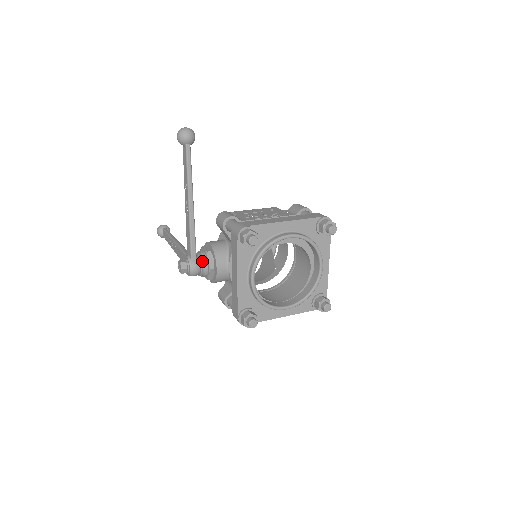
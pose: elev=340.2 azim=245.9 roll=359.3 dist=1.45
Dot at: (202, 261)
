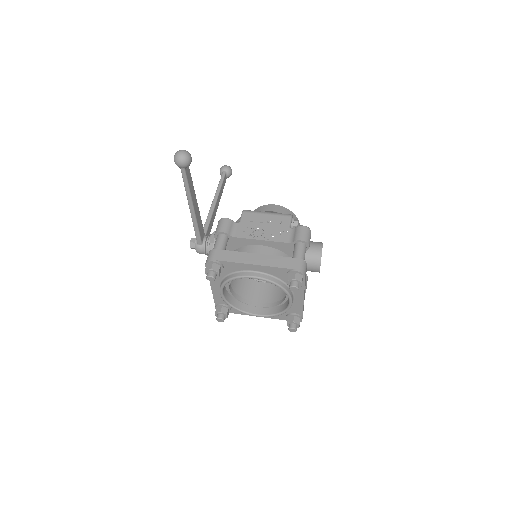
Dot at: (206, 248)
